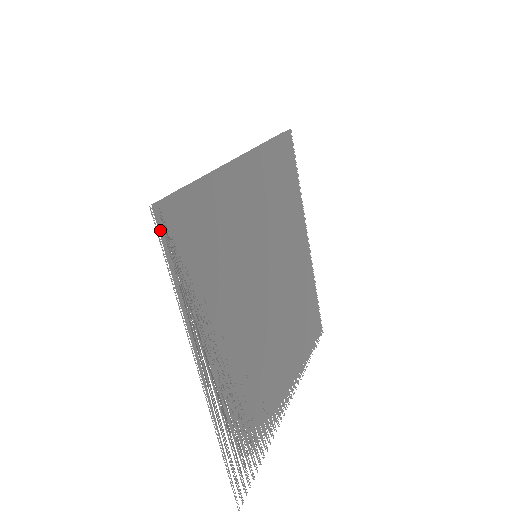
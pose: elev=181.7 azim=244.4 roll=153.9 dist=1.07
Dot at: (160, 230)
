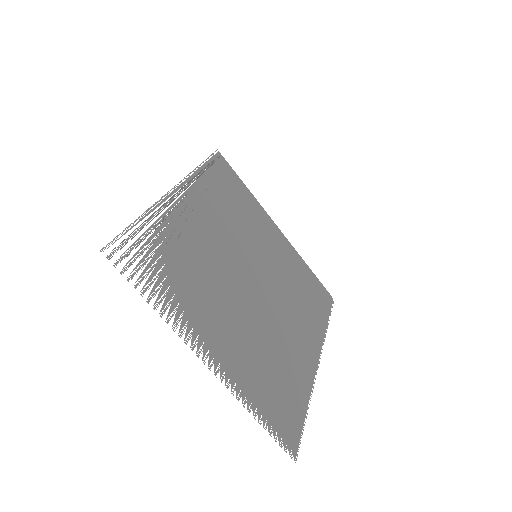
Dot at: (214, 156)
